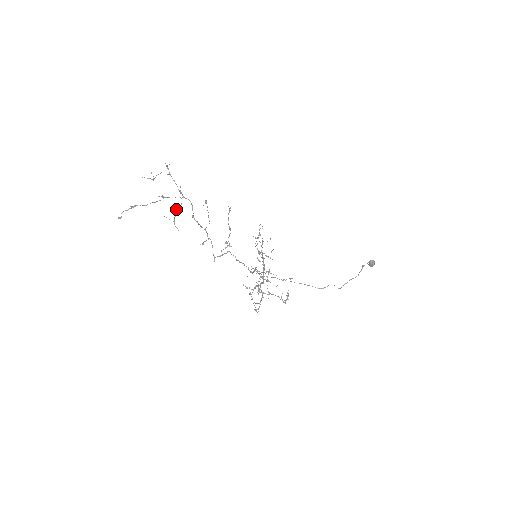
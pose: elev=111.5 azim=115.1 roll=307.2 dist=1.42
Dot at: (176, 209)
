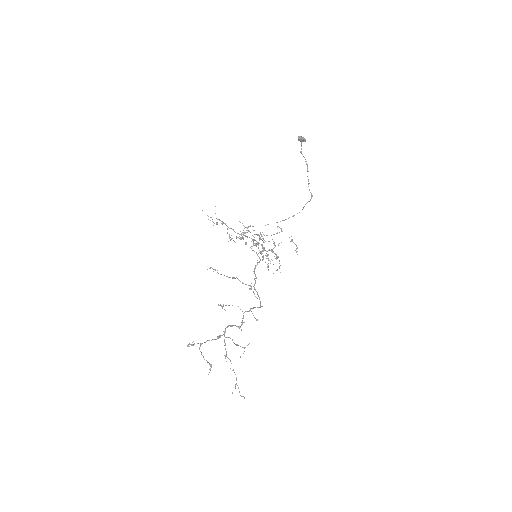
Dot at: occluded
